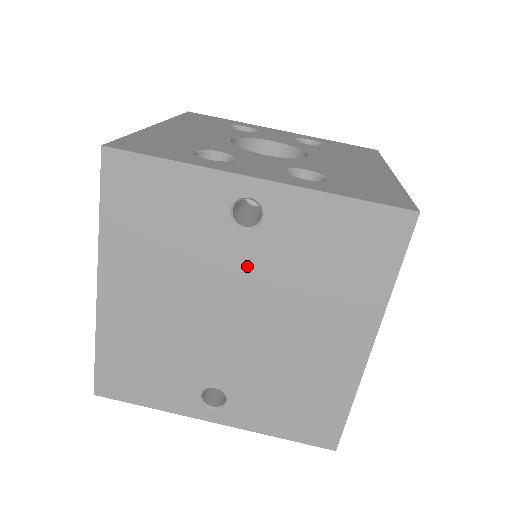
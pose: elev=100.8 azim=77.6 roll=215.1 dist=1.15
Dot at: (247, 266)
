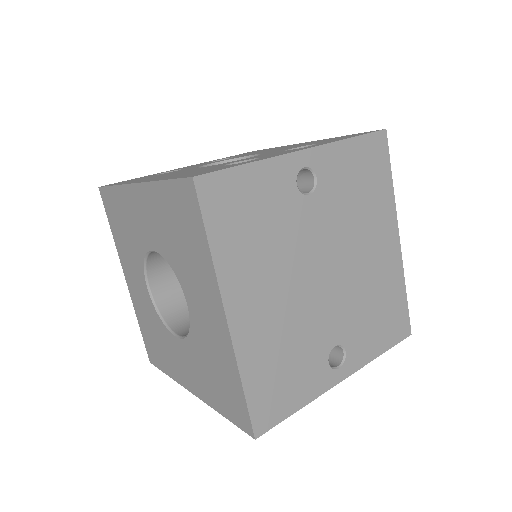
Dot at: (320, 223)
